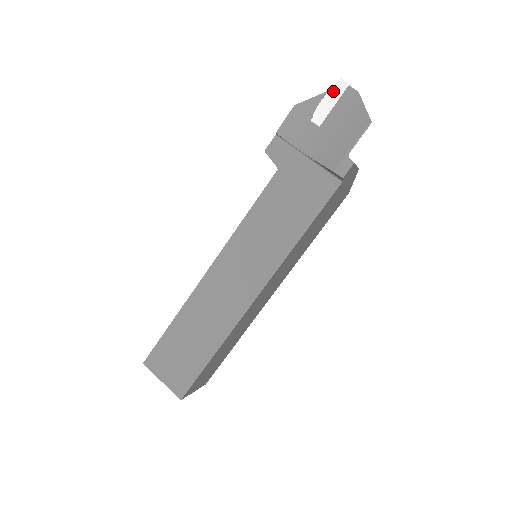
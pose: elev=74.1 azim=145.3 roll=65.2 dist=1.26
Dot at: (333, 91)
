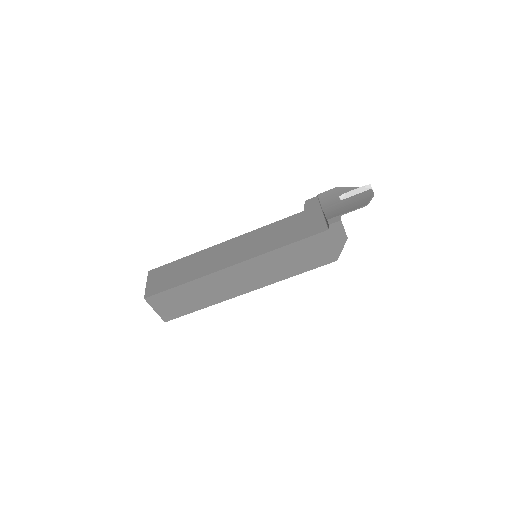
Dot at: (362, 188)
